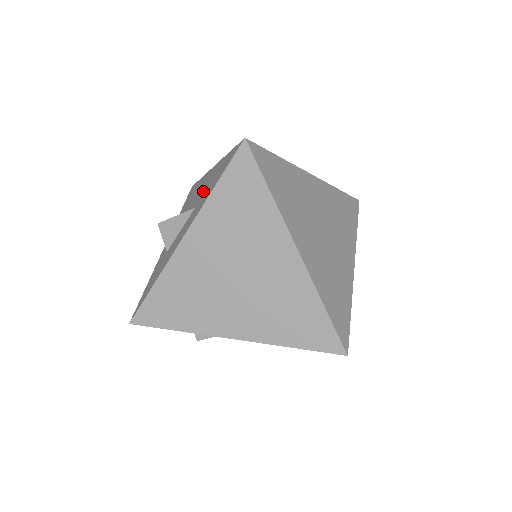
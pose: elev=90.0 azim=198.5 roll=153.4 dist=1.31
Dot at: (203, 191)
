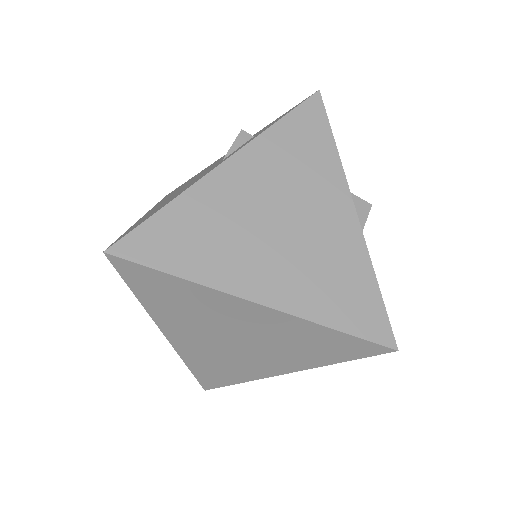
Dot at: occluded
